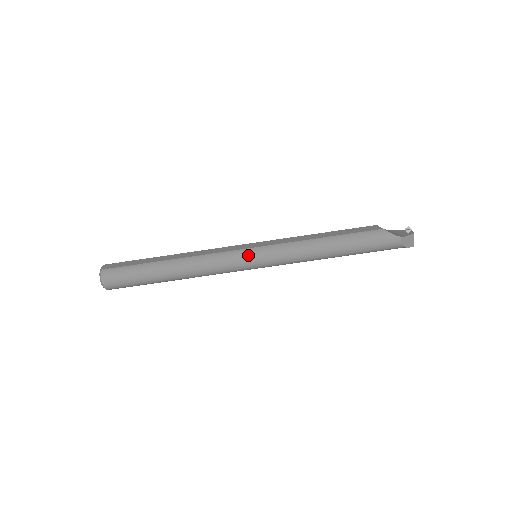
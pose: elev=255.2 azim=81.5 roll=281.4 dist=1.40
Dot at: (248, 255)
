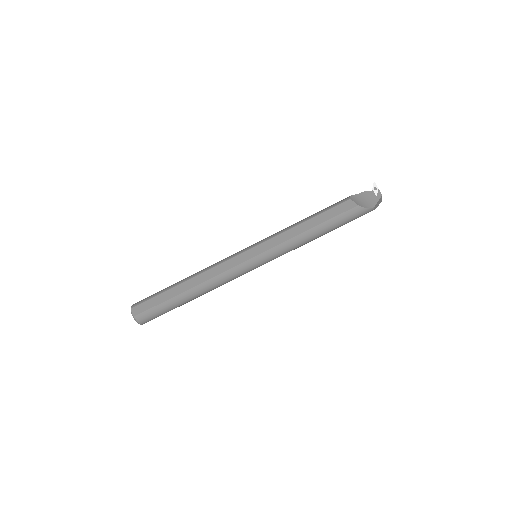
Dot at: (253, 265)
